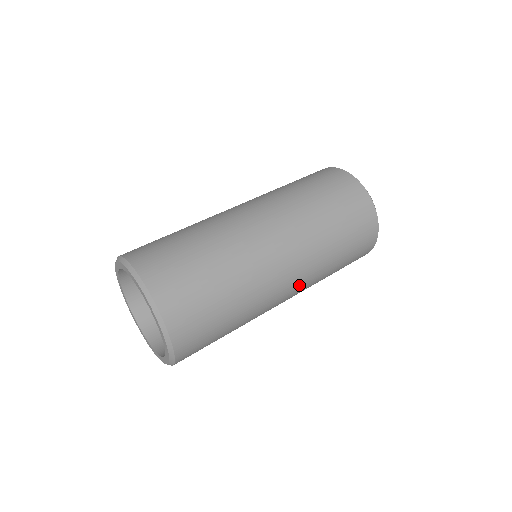
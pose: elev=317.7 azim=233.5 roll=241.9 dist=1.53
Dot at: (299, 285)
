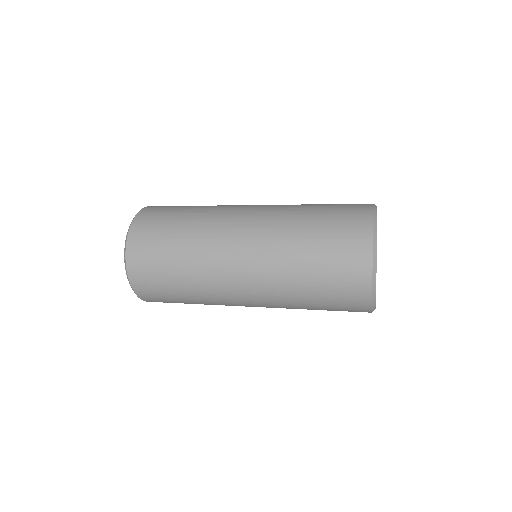
Dot at: (254, 264)
